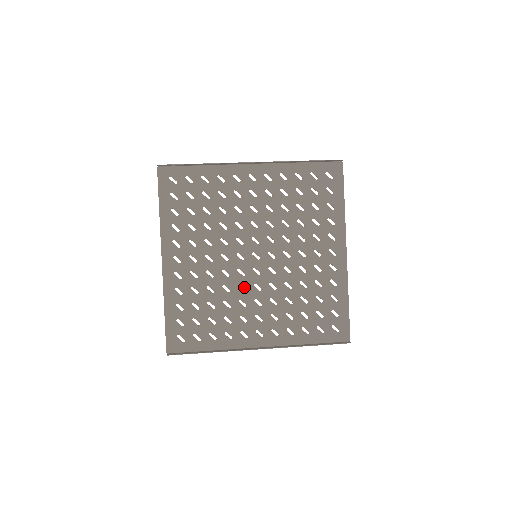
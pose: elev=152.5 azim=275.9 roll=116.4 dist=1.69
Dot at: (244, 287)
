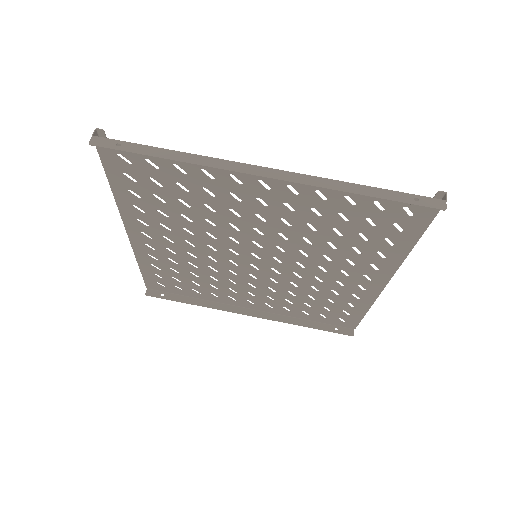
Dot at: (236, 273)
